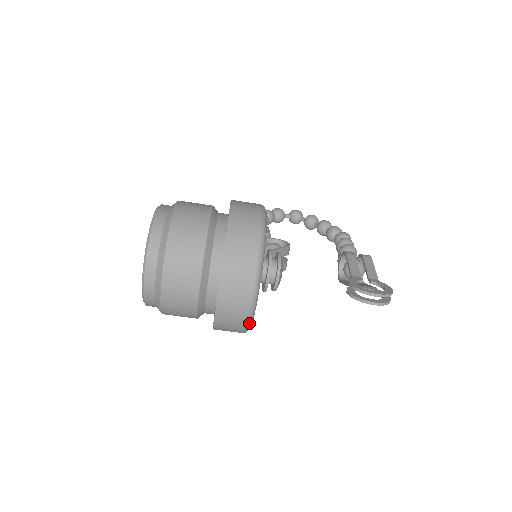
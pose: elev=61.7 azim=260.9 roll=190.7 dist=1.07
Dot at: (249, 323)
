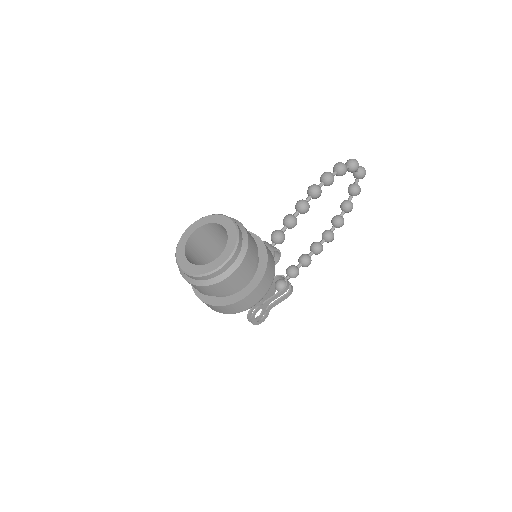
Dot at: occluded
